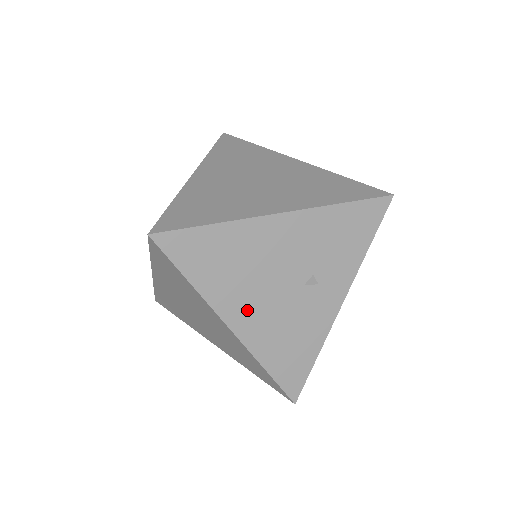
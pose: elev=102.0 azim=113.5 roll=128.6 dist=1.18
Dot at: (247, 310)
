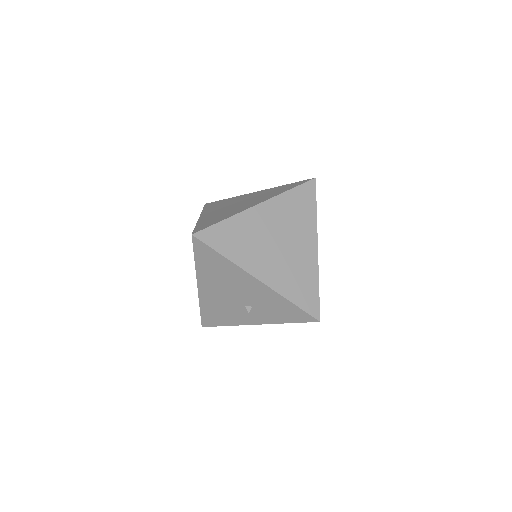
Dot at: (211, 289)
